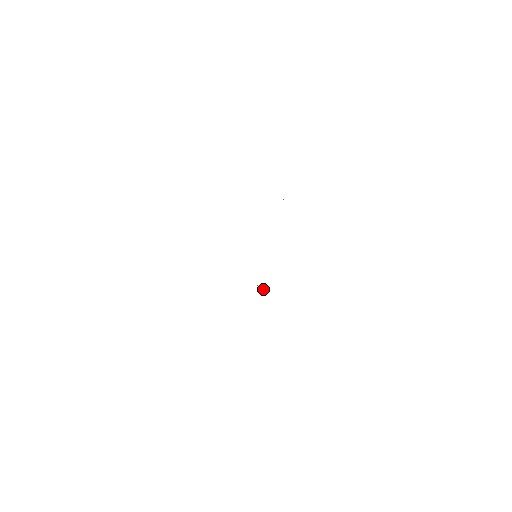
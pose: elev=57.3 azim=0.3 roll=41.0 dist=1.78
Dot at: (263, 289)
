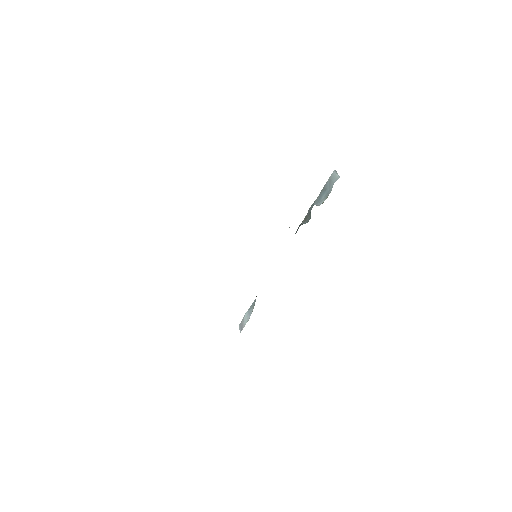
Dot at: occluded
